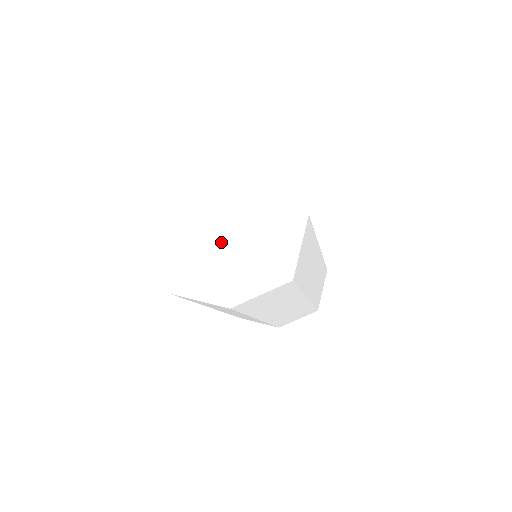
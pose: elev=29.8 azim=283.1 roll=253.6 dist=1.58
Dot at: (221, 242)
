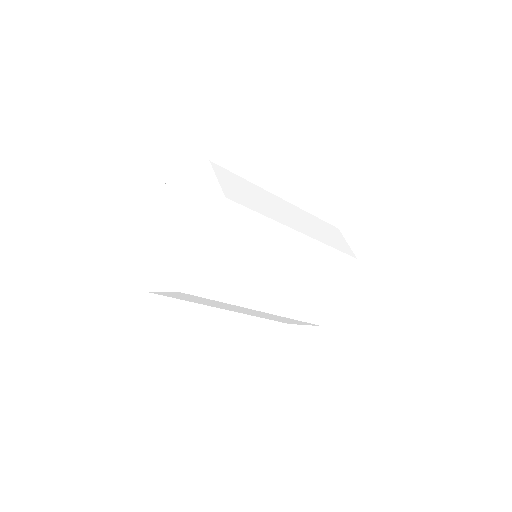
Dot at: (175, 241)
